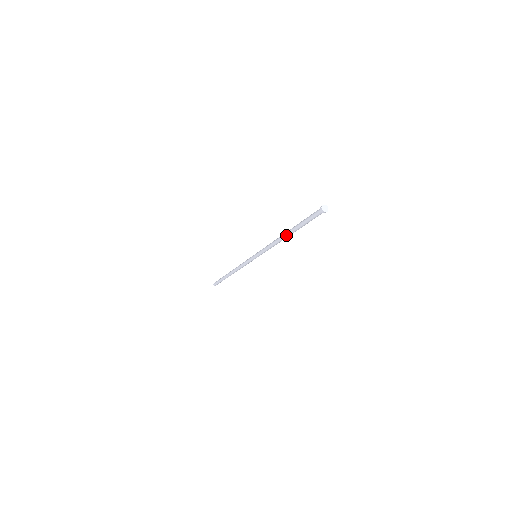
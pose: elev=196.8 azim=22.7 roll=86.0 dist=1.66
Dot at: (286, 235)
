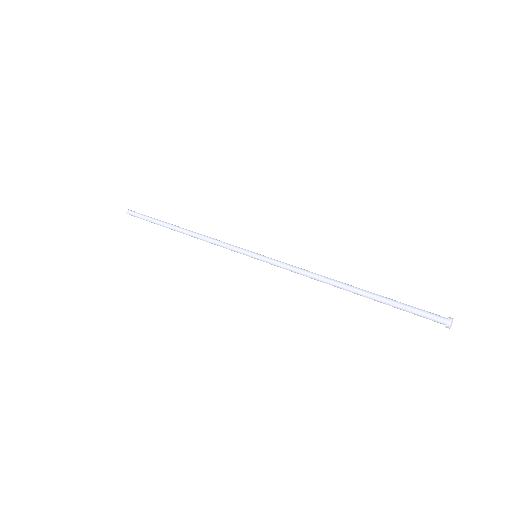
Dot at: (348, 289)
